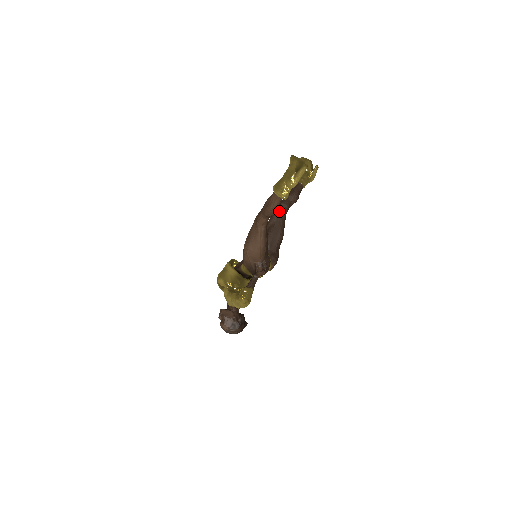
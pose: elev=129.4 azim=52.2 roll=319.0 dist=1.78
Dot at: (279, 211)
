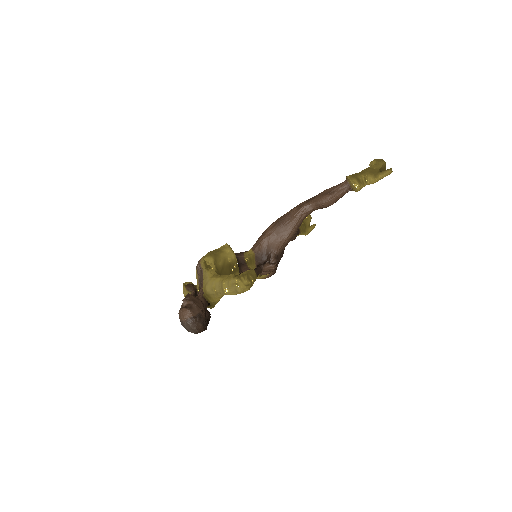
Dot at: occluded
